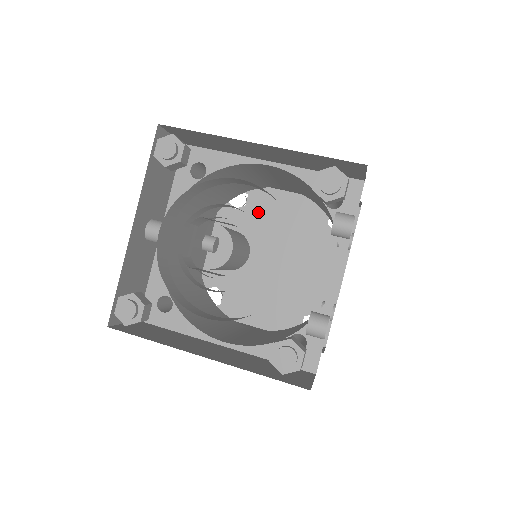
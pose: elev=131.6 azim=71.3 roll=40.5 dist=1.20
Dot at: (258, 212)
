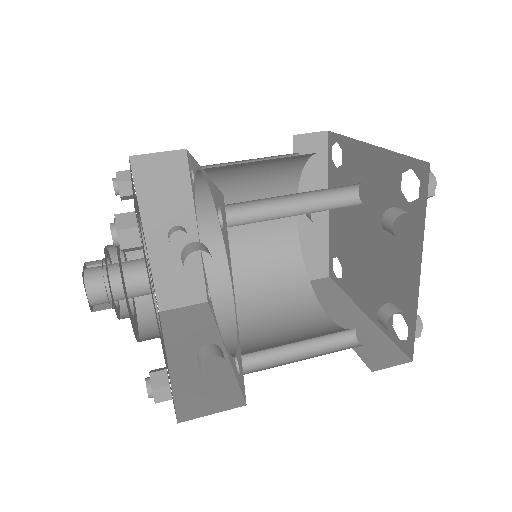
Dot at: (350, 173)
